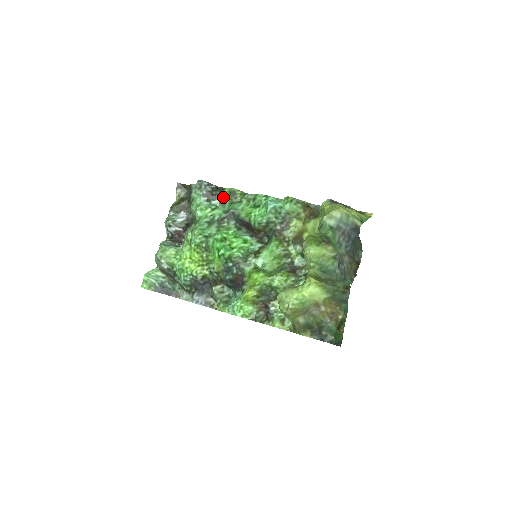
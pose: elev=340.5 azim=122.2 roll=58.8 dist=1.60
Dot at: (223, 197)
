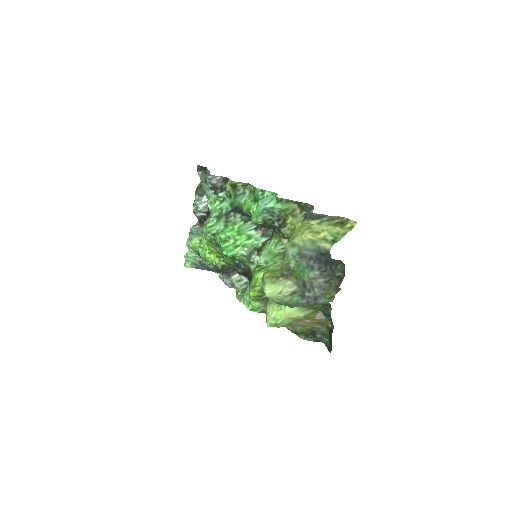
Dot at: (228, 189)
